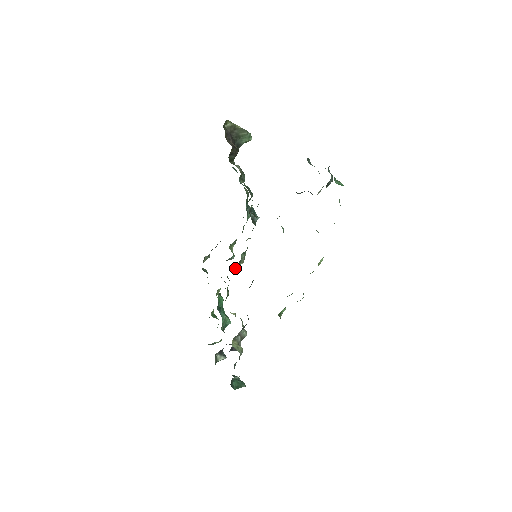
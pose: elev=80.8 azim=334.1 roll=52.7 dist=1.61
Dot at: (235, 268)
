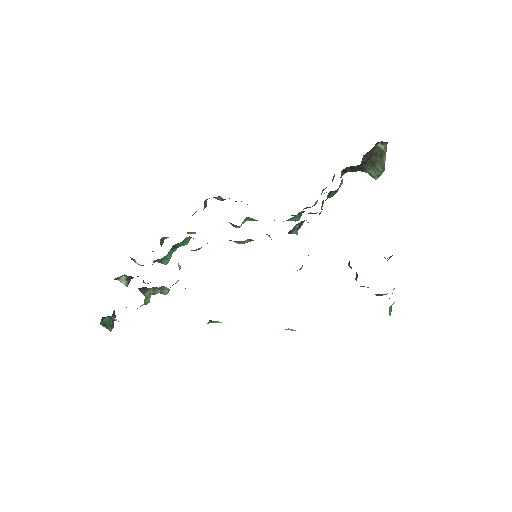
Dot at: (229, 240)
